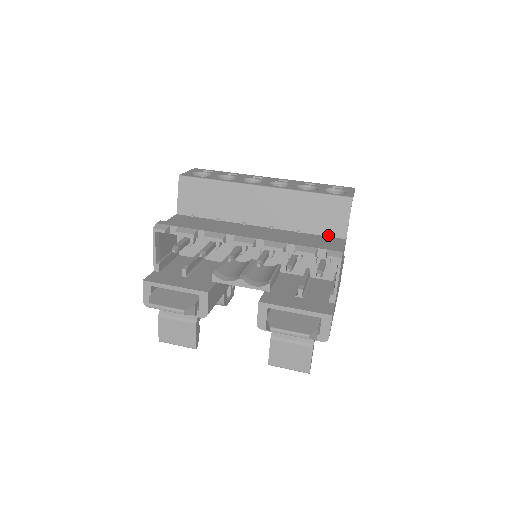
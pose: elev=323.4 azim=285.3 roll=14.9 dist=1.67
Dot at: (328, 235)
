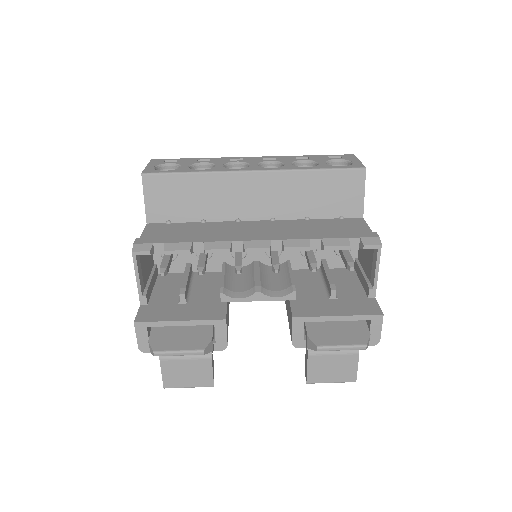
Dot at: (342, 217)
